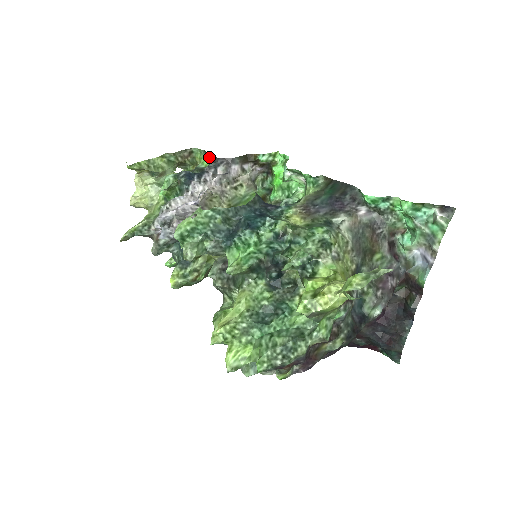
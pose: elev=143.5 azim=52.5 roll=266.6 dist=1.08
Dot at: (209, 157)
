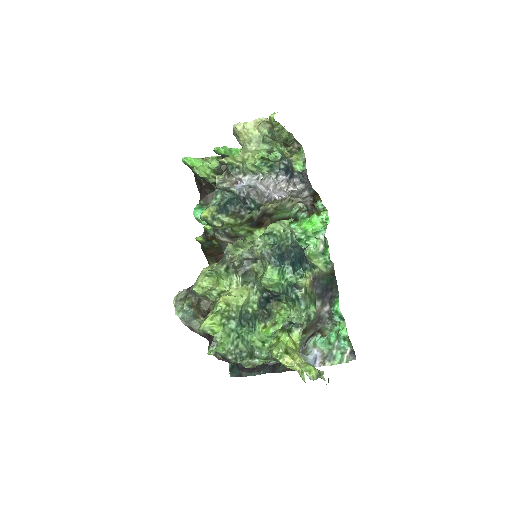
Dot at: (304, 167)
